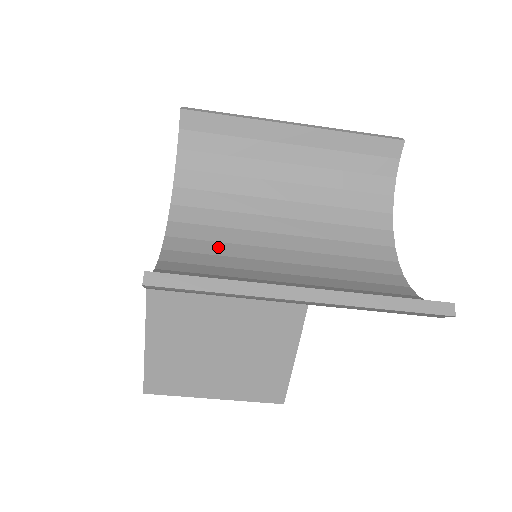
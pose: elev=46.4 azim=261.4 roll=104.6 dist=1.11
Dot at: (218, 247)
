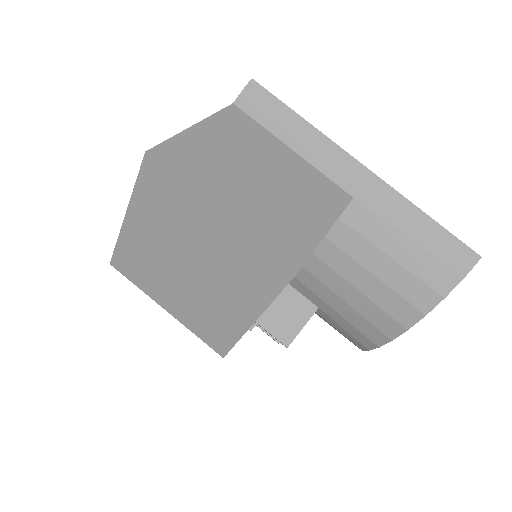
Dot at: occluded
